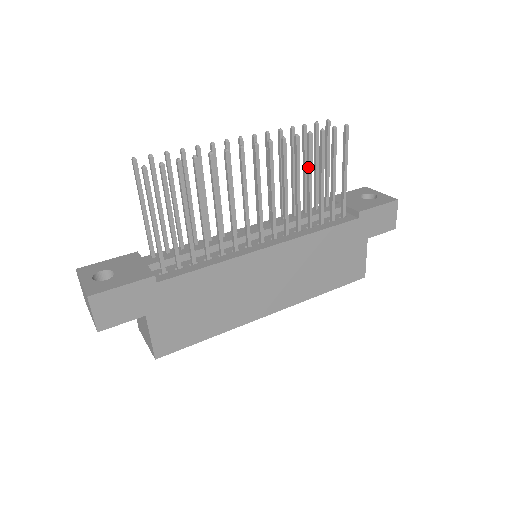
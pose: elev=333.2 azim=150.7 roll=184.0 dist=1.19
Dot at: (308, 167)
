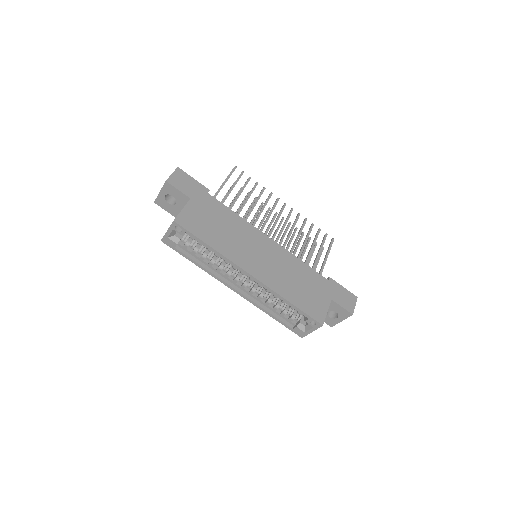
Dot at: (306, 236)
